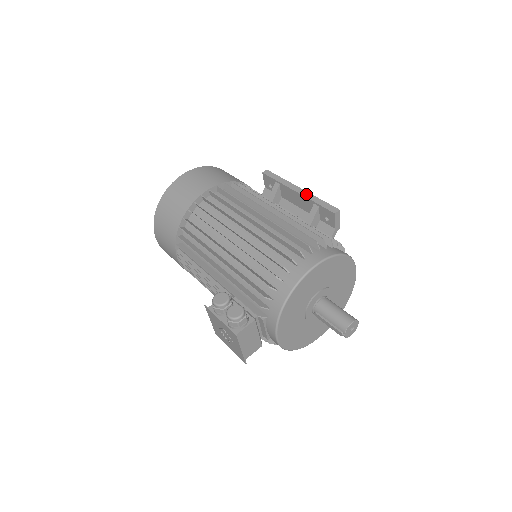
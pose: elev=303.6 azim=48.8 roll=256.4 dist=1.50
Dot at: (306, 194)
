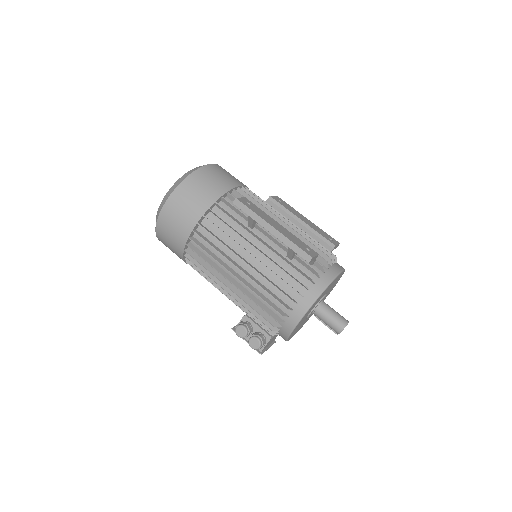
Dot at: (279, 236)
